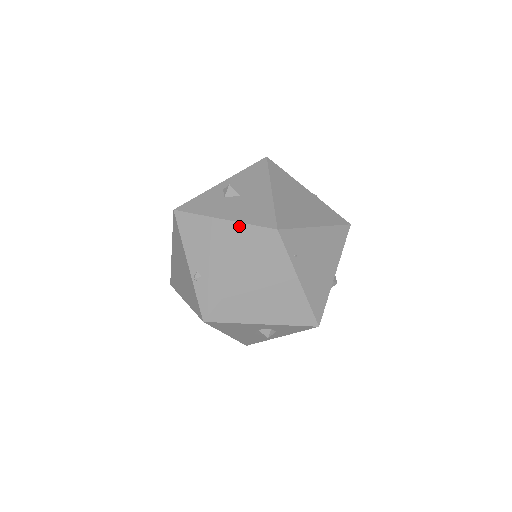
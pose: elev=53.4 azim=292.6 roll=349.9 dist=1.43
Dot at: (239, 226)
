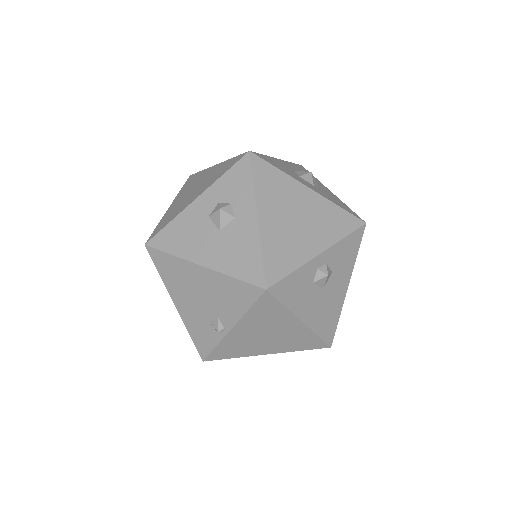
Dot at: occluded
